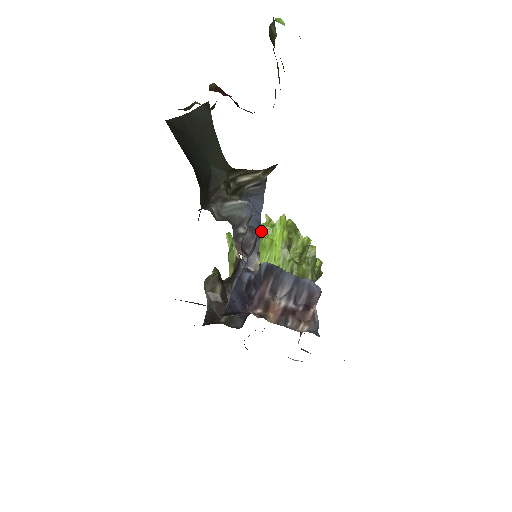
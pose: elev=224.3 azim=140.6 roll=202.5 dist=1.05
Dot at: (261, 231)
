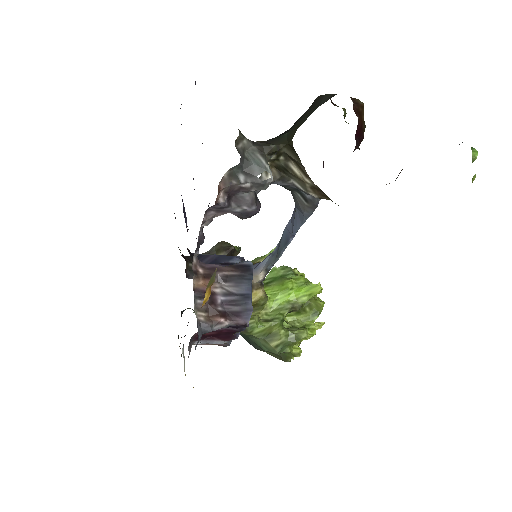
Dot at: (297, 276)
